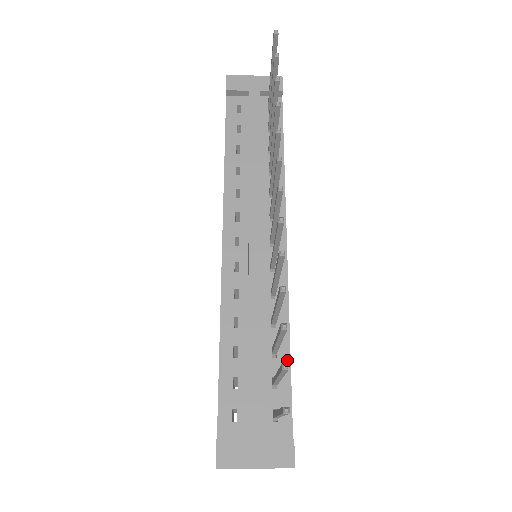
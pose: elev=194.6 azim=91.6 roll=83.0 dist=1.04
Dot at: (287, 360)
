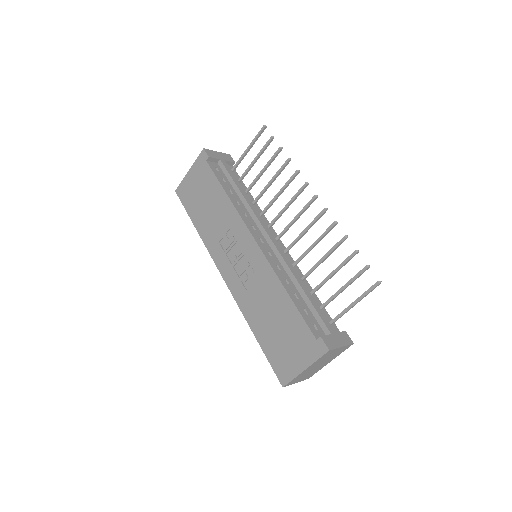
Dot at: (317, 298)
